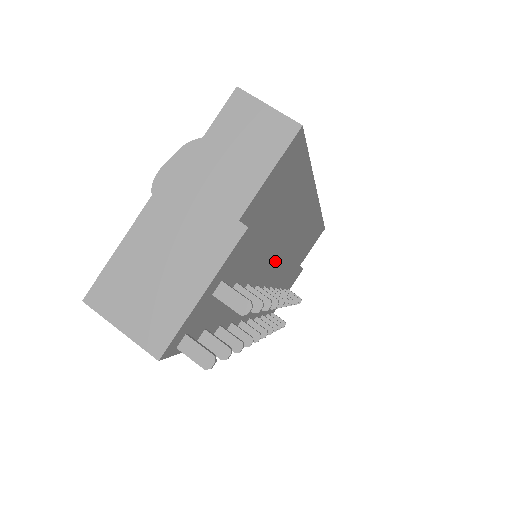
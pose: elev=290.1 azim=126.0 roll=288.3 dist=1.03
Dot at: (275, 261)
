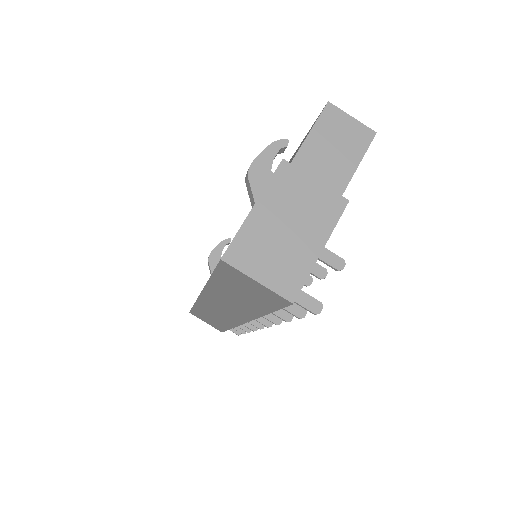
Dot at: occluded
